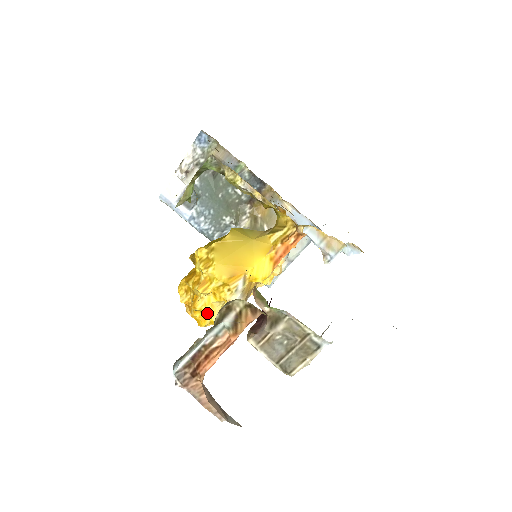
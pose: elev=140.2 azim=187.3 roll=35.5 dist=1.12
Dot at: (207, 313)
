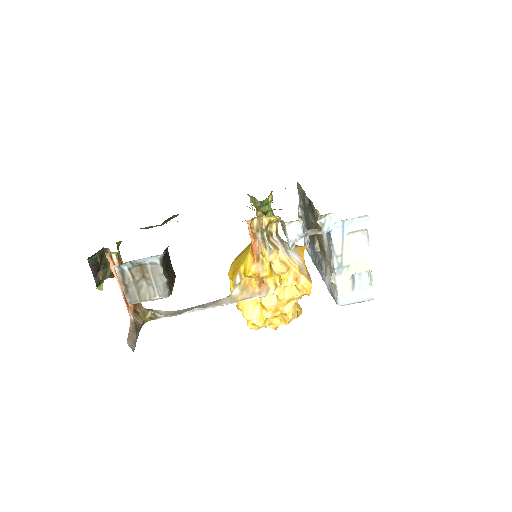
Dot at: (243, 312)
